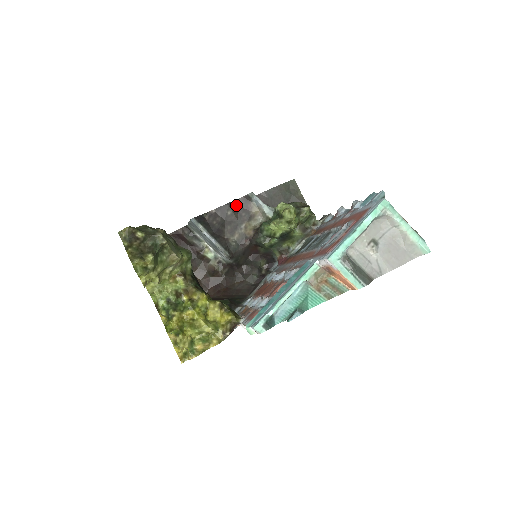
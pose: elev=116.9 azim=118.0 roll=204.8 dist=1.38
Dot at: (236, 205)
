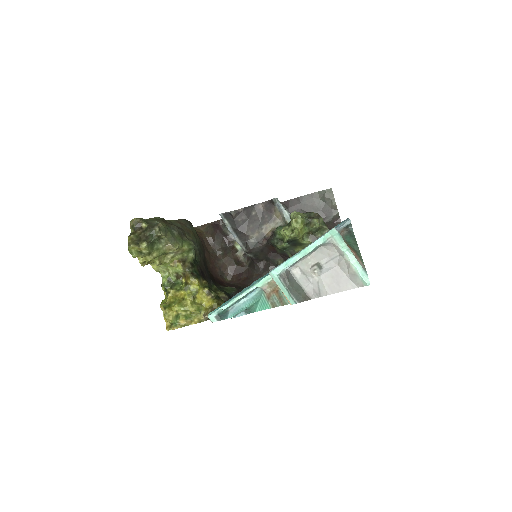
Dot at: (261, 207)
